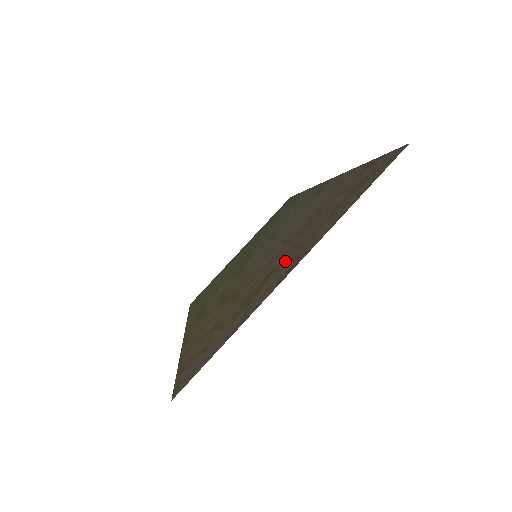
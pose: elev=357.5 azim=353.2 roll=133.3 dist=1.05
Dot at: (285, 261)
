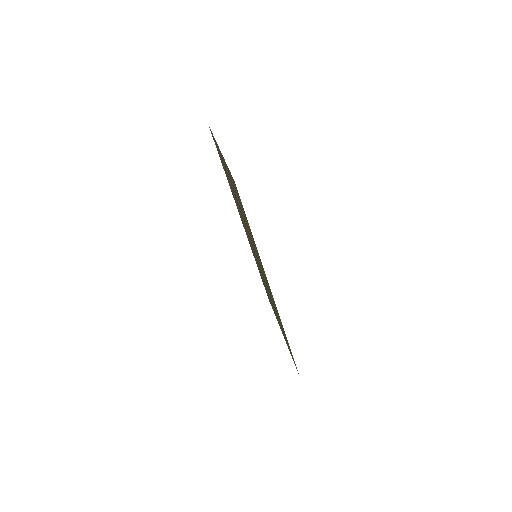
Dot at: (227, 172)
